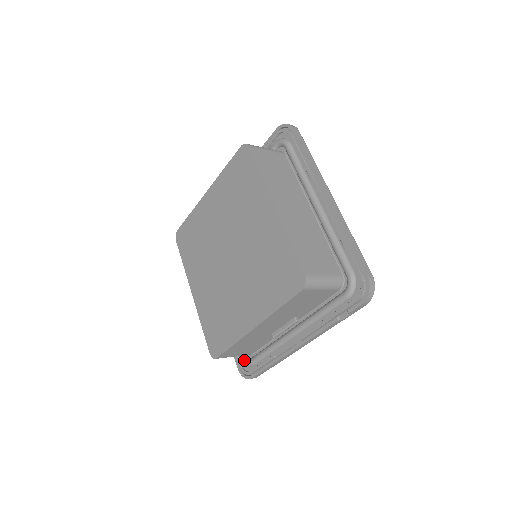
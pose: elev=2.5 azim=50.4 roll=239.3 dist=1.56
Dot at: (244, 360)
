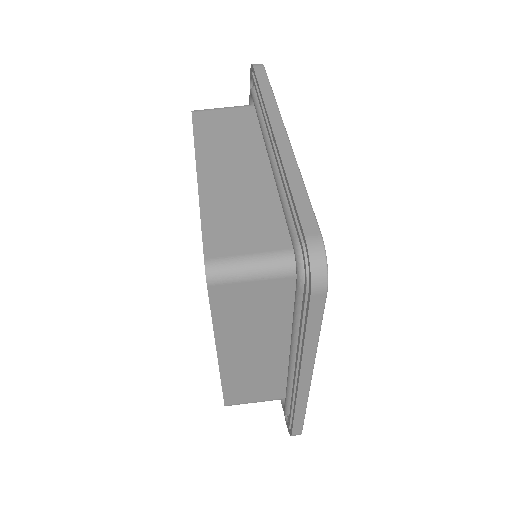
Dot at: occluded
